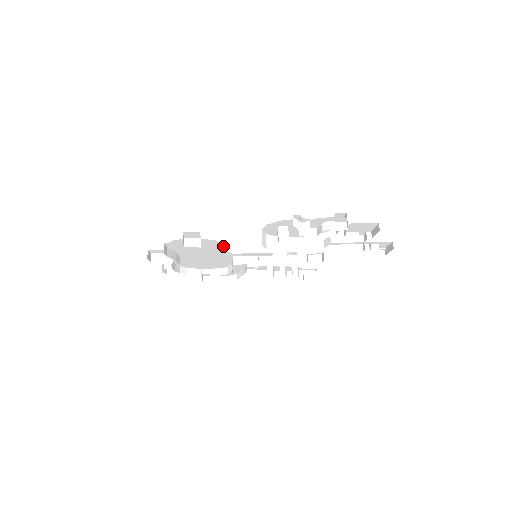
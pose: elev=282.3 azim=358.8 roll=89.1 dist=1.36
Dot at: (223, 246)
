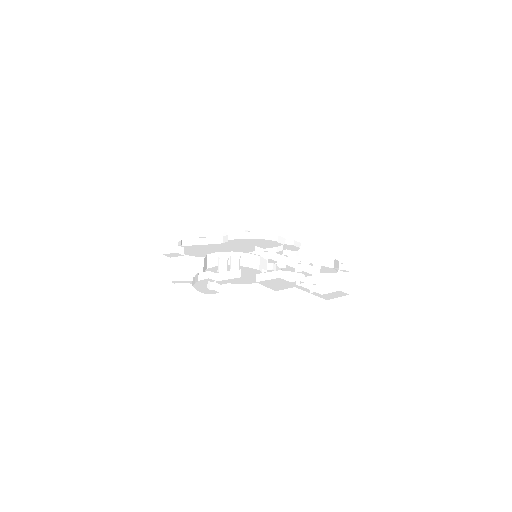
Dot at: occluded
